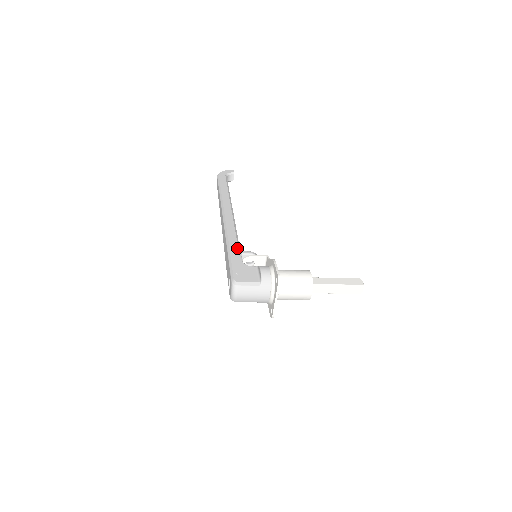
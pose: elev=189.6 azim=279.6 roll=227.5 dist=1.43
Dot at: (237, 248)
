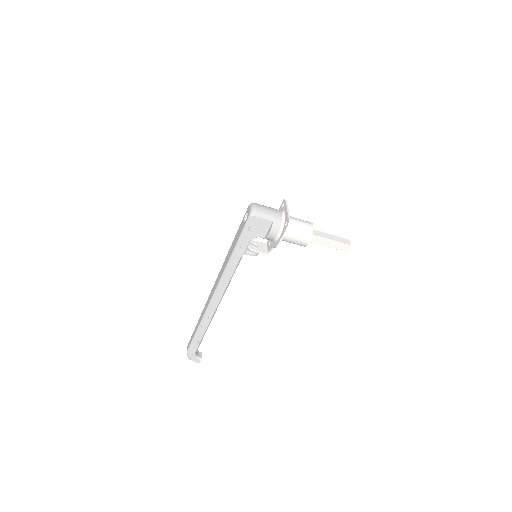
Dot at: occluded
